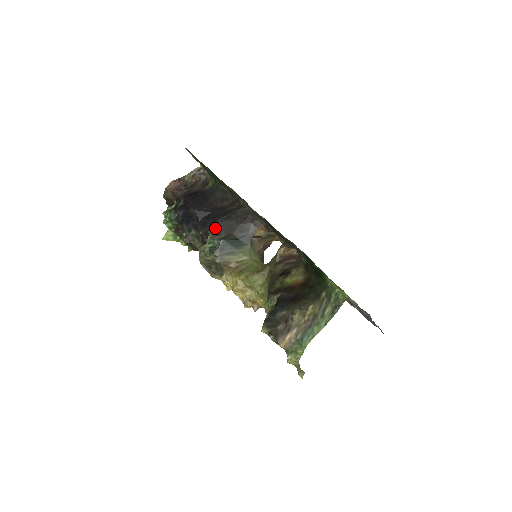
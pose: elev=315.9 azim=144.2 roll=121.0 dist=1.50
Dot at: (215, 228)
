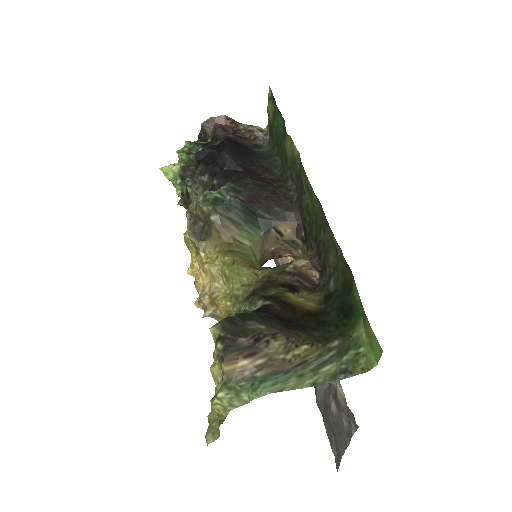
Dot at: (239, 183)
